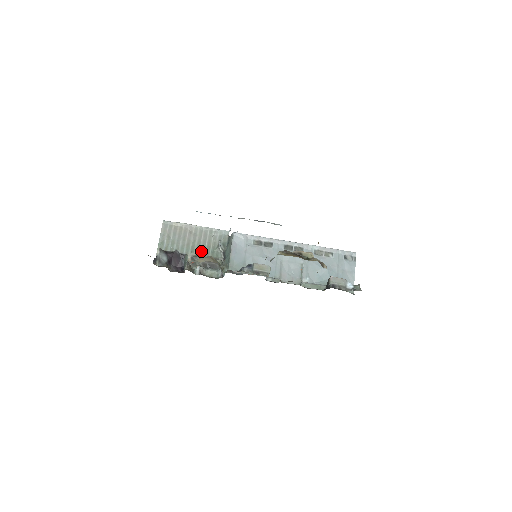
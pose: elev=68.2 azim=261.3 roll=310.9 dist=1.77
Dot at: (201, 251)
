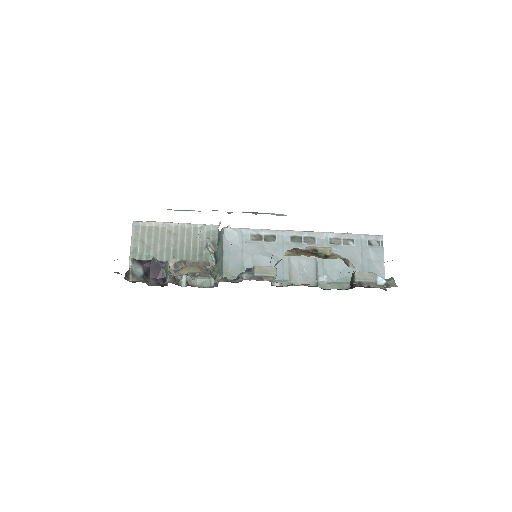
Dot at: (185, 255)
